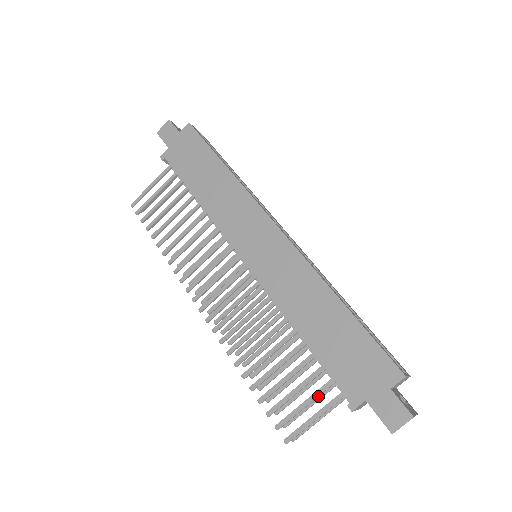
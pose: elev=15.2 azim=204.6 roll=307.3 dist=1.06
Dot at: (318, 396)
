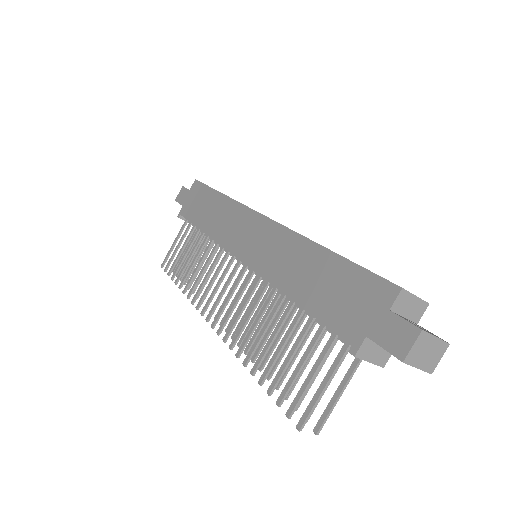
Dot at: (323, 360)
